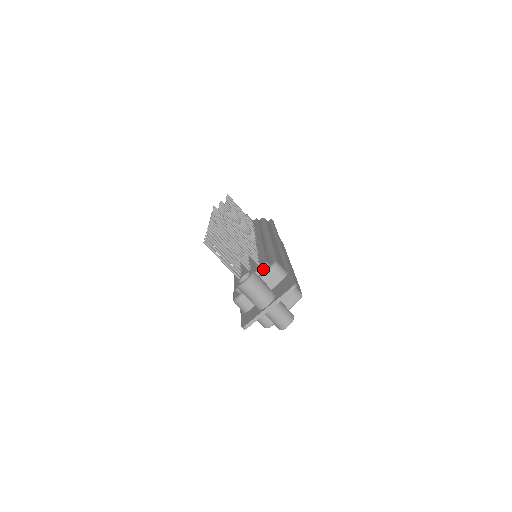
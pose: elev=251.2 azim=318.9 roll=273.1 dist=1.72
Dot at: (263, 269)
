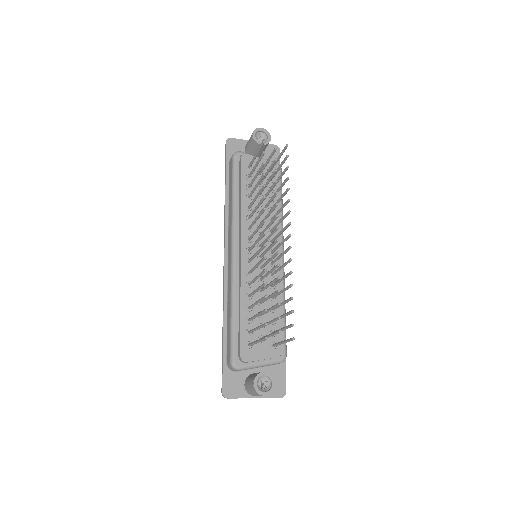
Dot at: (274, 358)
